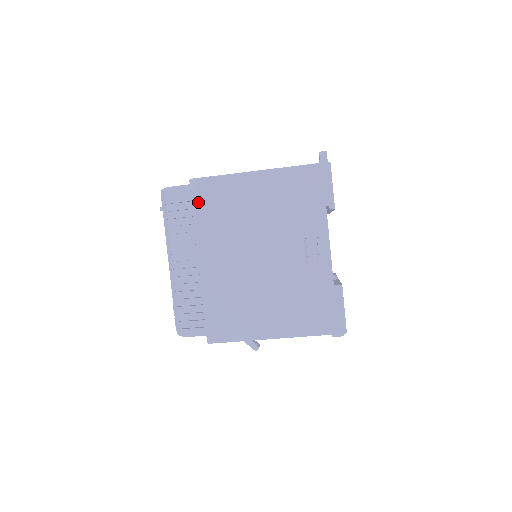
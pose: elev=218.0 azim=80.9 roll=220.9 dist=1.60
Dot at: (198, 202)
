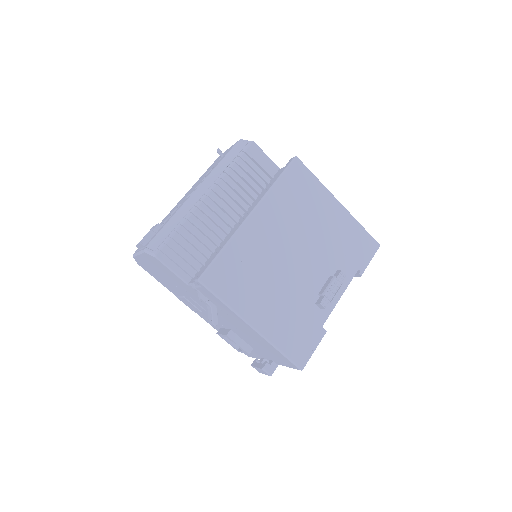
Dot at: (289, 176)
